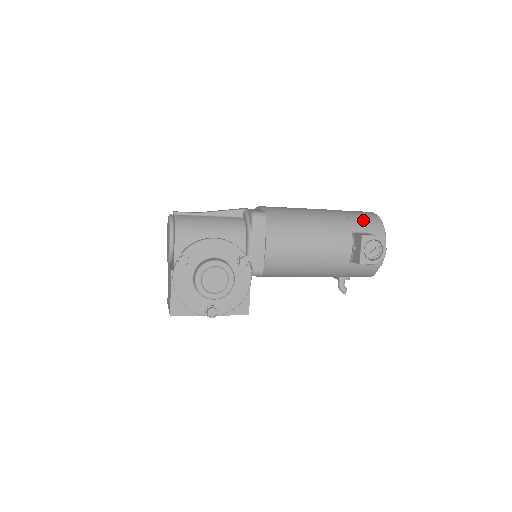
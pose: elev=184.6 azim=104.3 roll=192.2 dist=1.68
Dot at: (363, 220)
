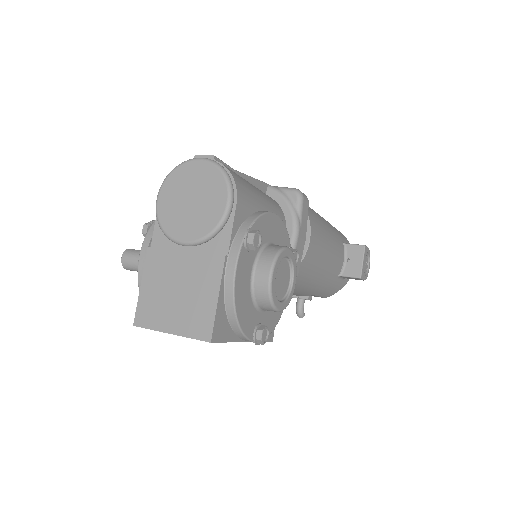
Dot at: occluded
